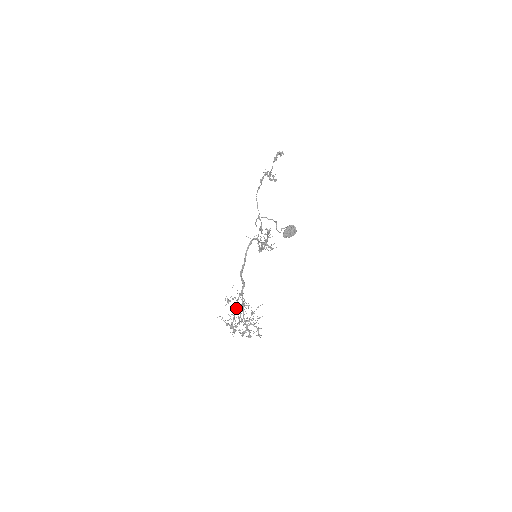
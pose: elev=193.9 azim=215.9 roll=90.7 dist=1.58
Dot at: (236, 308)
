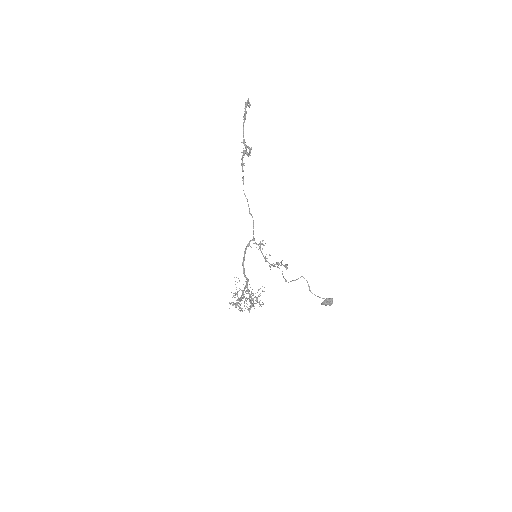
Dot at: (241, 295)
